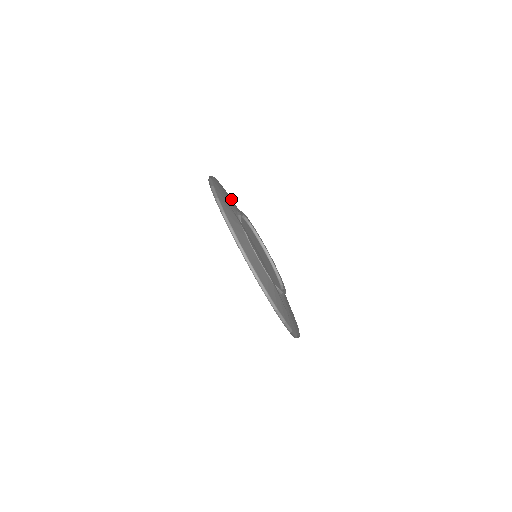
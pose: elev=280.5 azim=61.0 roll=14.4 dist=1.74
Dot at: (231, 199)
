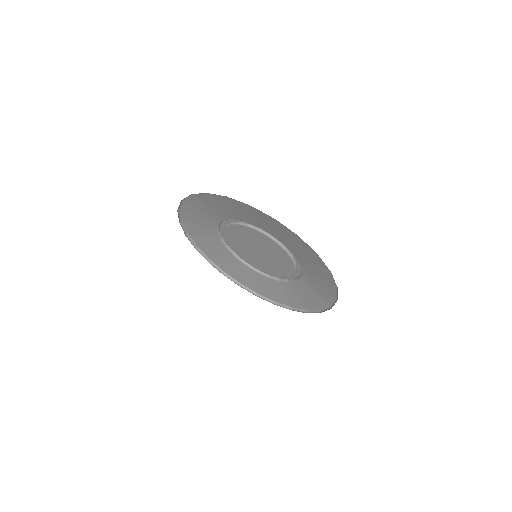
Dot at: (263, 221)
